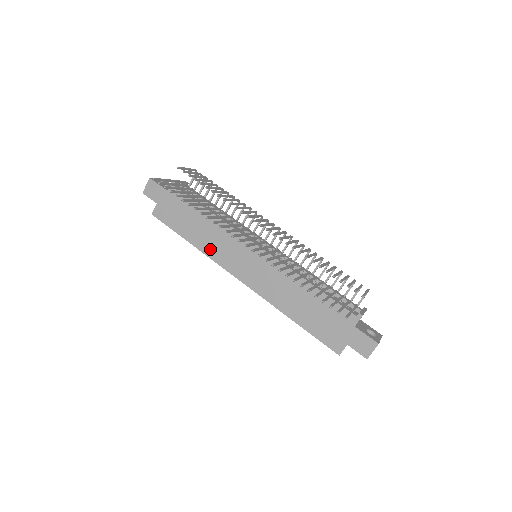
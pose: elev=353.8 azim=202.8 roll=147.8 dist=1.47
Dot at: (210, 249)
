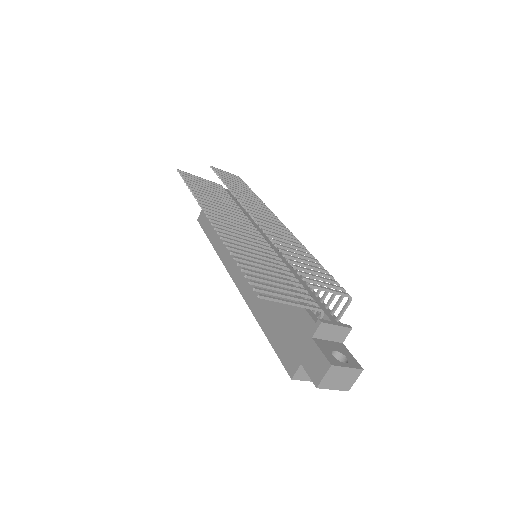
Dot at: (222, 248)
